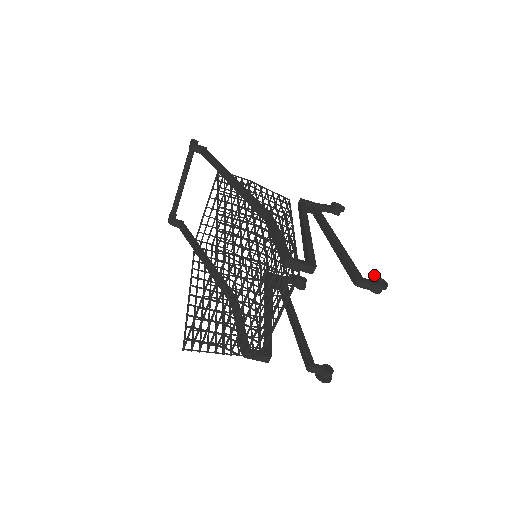
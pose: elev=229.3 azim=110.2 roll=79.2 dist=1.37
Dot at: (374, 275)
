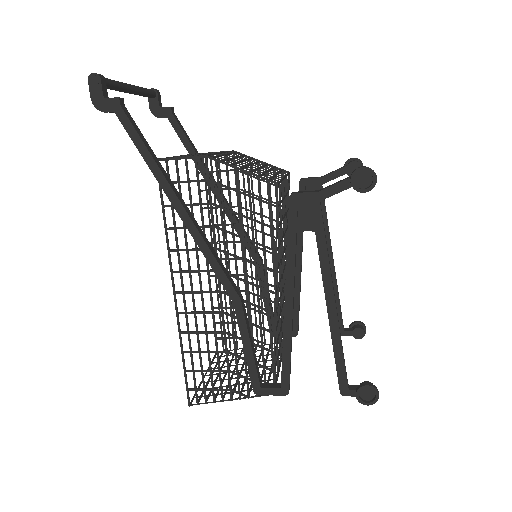
Dot at: (364, 386)
